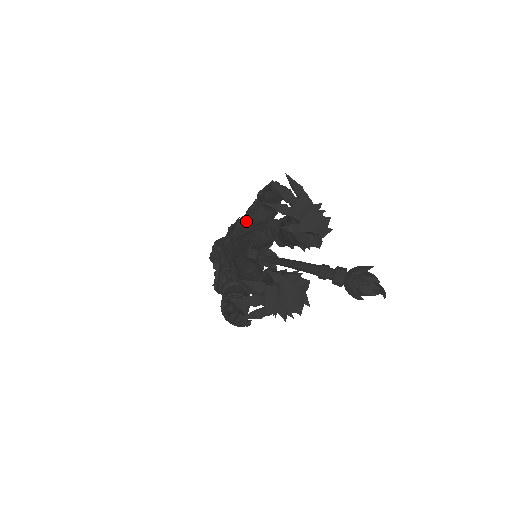
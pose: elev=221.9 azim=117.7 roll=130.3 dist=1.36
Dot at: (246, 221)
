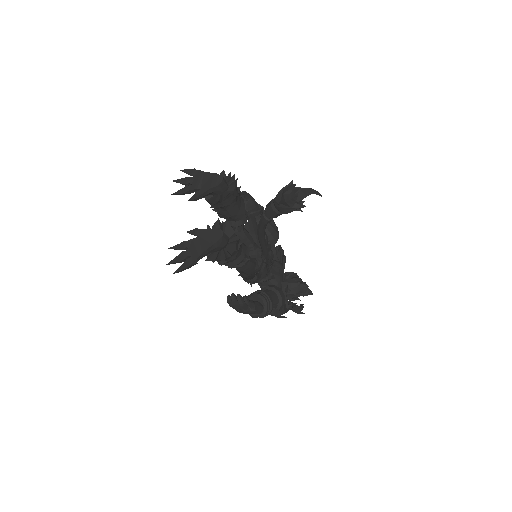
Dot at: occluded
